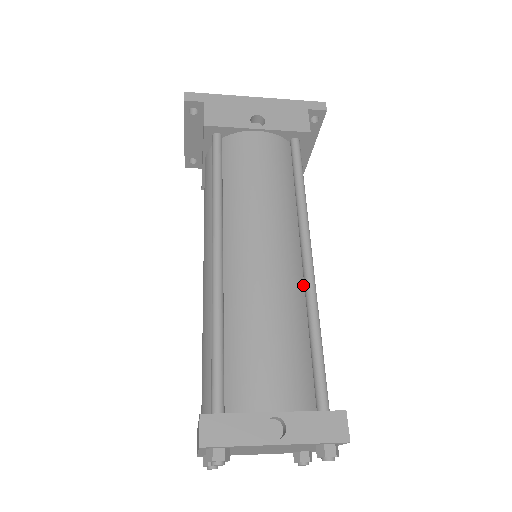
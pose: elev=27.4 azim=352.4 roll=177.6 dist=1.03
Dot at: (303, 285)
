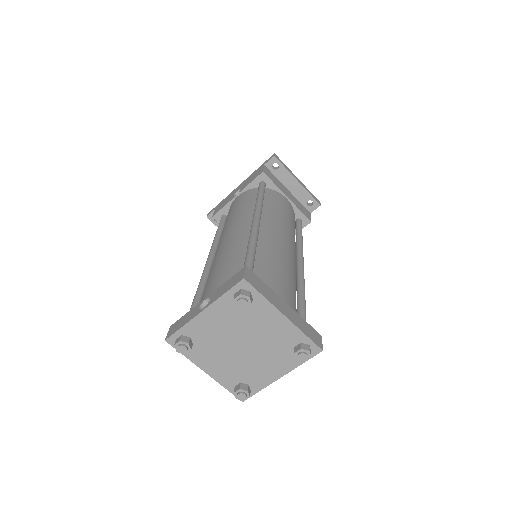
Dot at: occluded
